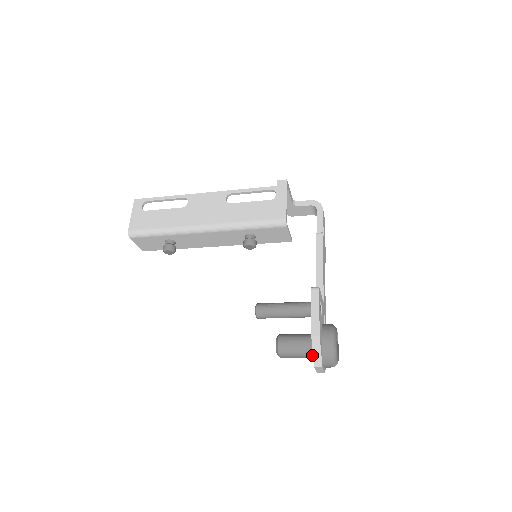
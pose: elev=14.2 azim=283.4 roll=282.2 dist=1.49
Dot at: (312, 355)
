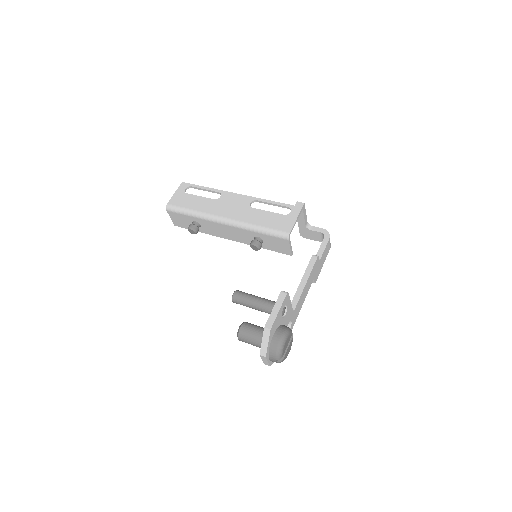
Dot at: occluded
